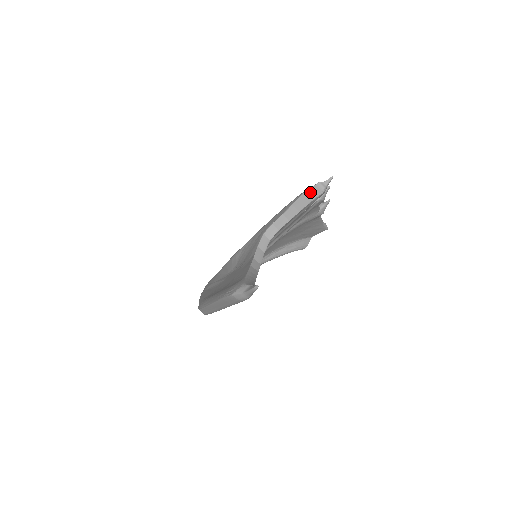
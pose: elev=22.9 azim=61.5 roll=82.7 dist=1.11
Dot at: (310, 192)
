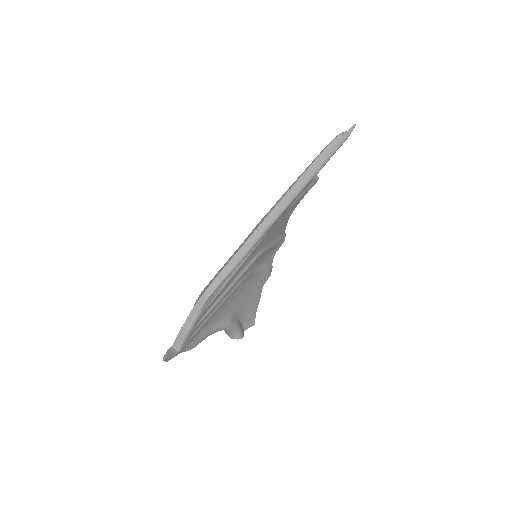
Dot at: occluded
